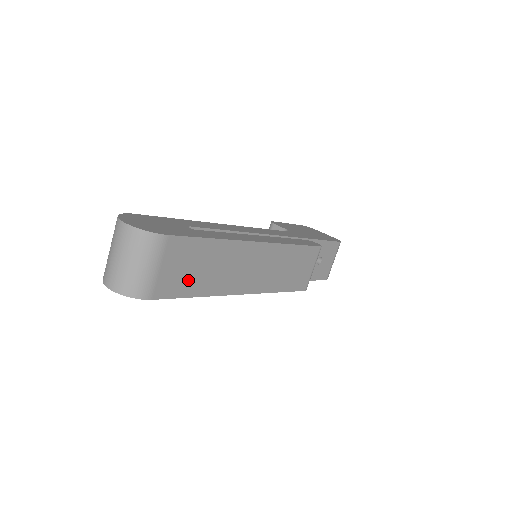
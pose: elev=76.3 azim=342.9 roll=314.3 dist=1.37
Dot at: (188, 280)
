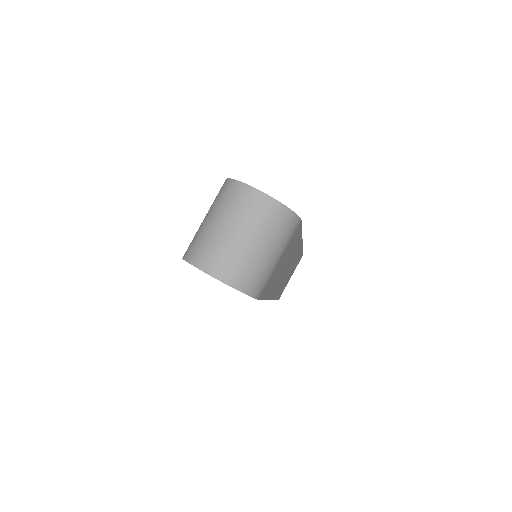
Dot at: (274, 278)
